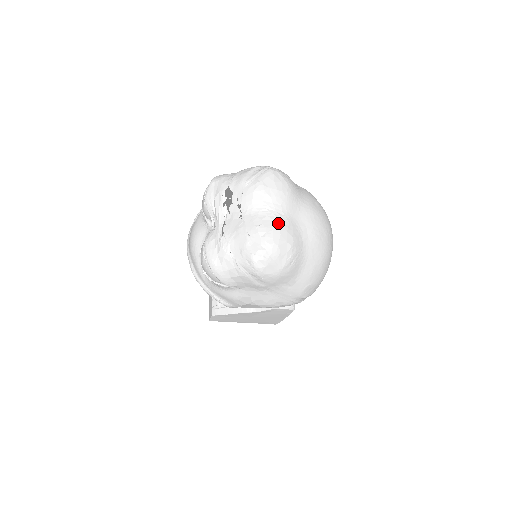
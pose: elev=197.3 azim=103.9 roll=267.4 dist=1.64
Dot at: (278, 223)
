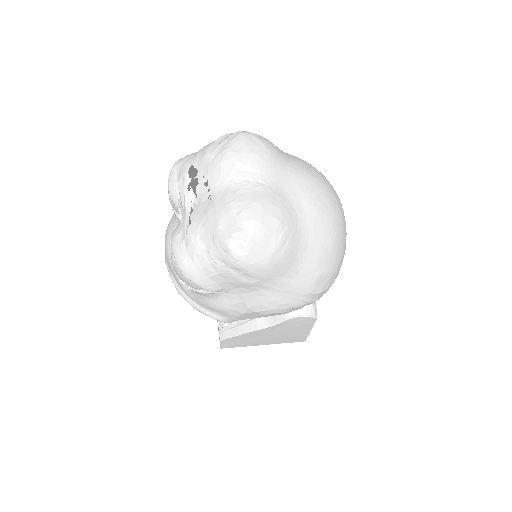
Dot at: (257, 194)
